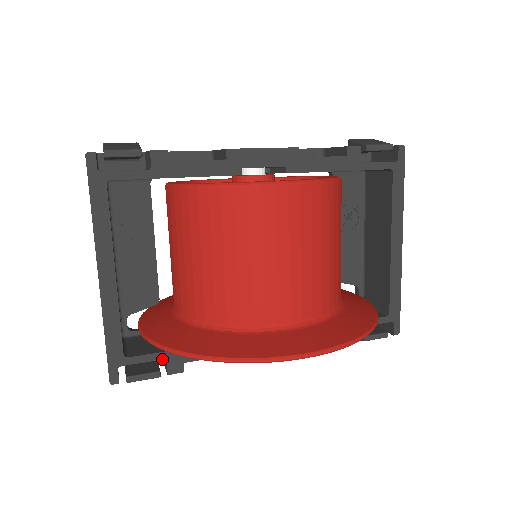
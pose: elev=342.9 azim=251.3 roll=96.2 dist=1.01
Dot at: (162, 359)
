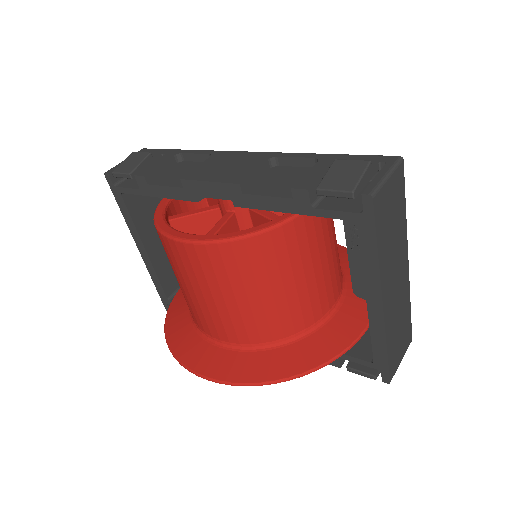
Dot at: occluded
